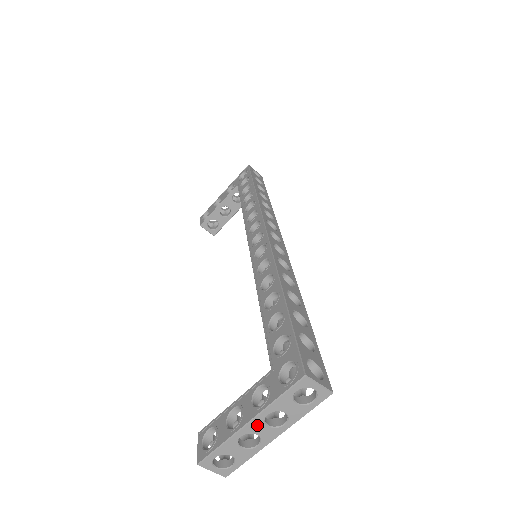
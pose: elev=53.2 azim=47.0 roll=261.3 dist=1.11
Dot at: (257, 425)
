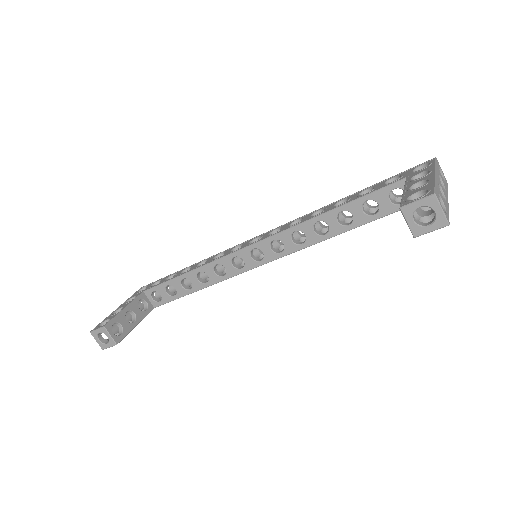
Dot at: (439, 179)
